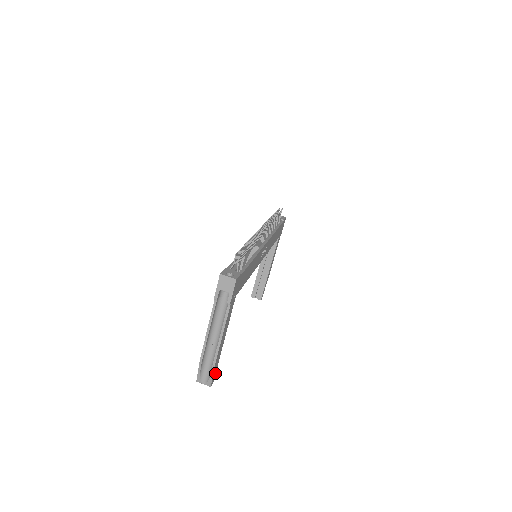
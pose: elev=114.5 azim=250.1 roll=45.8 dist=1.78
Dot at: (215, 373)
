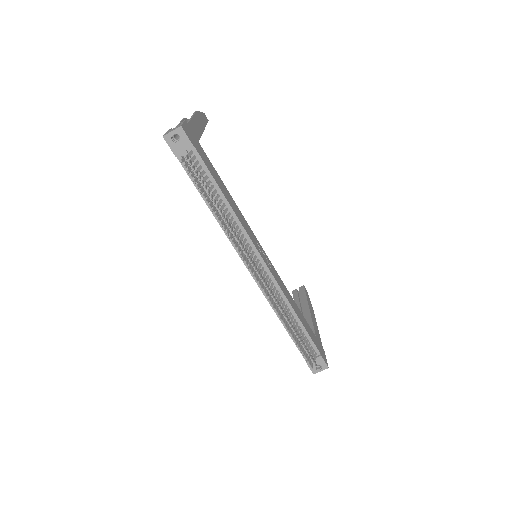
Dot at: (305, 291)
